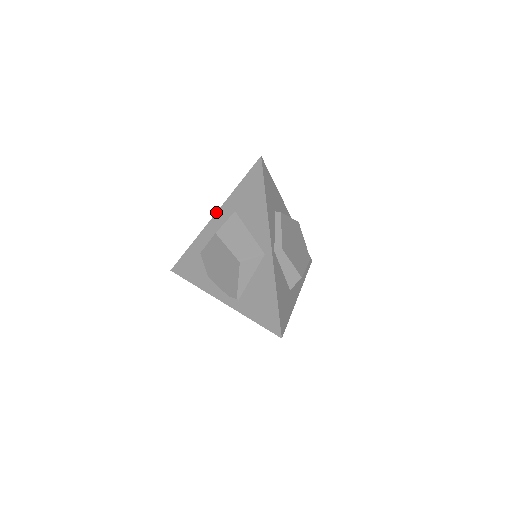
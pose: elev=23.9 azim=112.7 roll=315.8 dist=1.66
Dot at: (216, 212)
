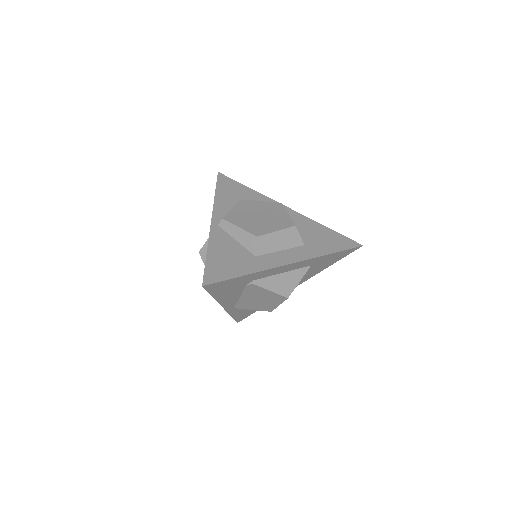
Dot at: occluded
